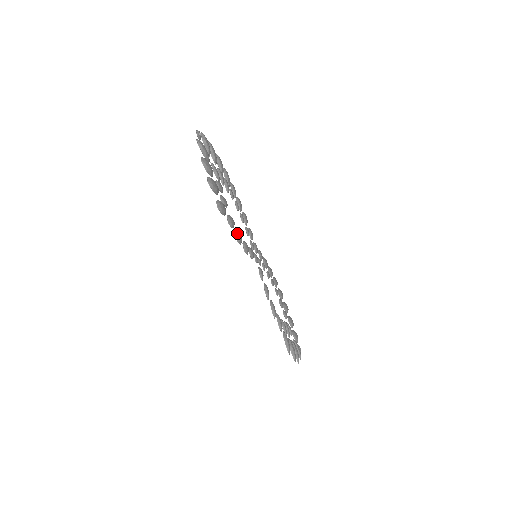
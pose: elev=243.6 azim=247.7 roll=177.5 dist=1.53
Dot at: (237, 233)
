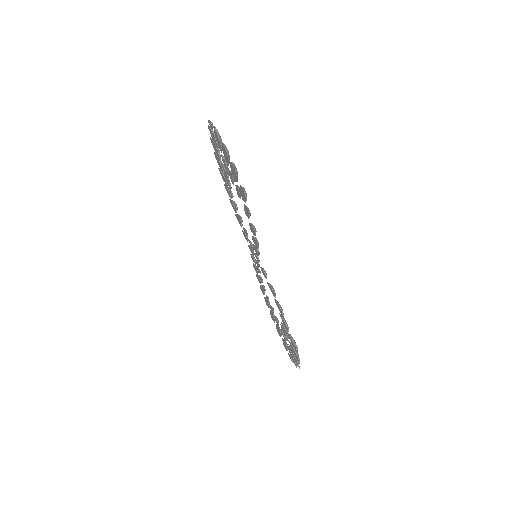
Dot at: (252, 224)
